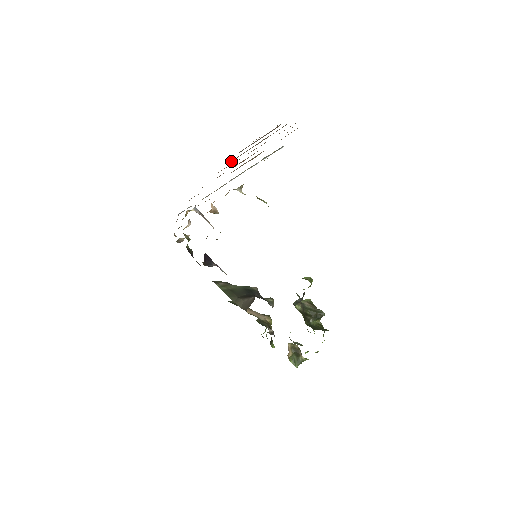
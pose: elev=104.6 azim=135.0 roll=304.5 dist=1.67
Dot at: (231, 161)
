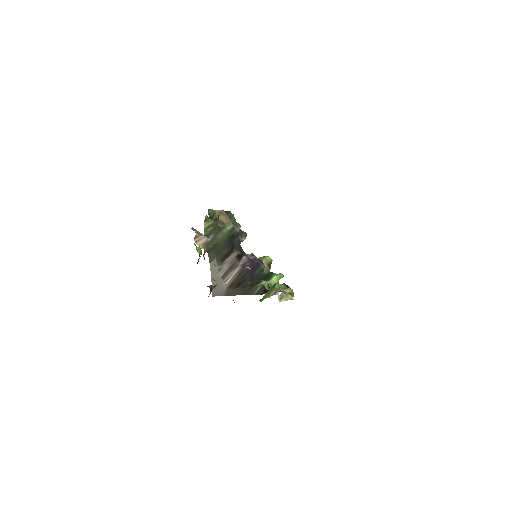
Dot at: occluded
